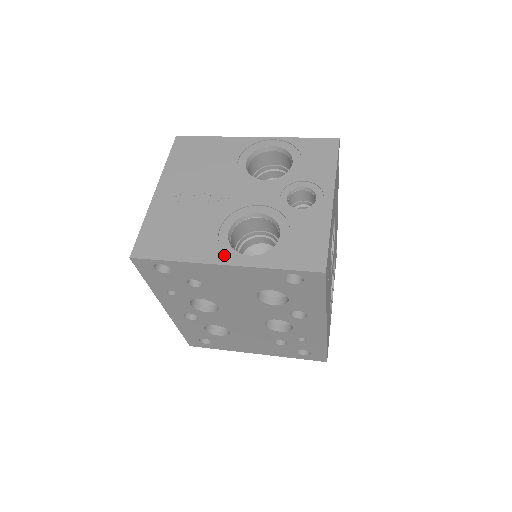
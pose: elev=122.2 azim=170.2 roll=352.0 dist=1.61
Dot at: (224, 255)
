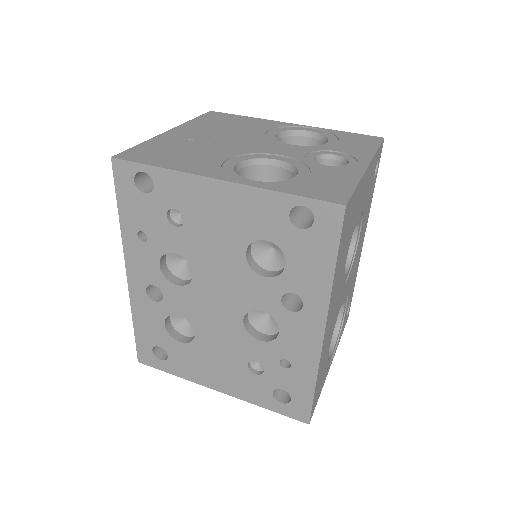
Dot at: (223, 174)
